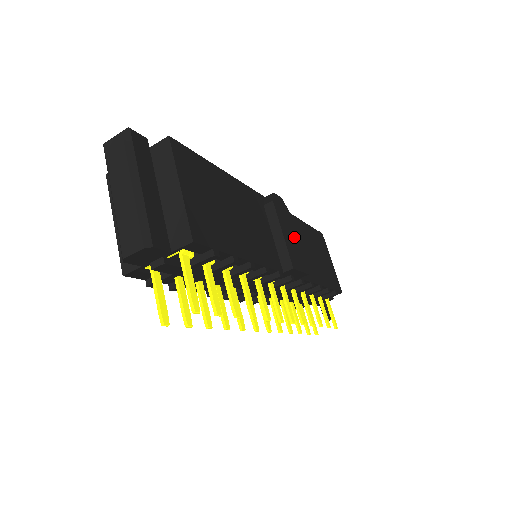
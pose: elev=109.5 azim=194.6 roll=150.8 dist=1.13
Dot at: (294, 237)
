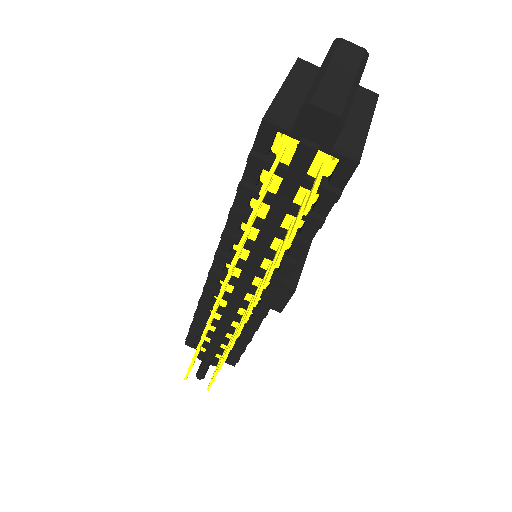
Dot at: occluded
